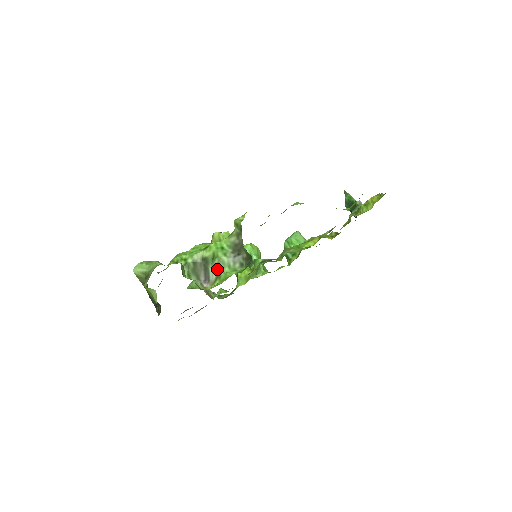
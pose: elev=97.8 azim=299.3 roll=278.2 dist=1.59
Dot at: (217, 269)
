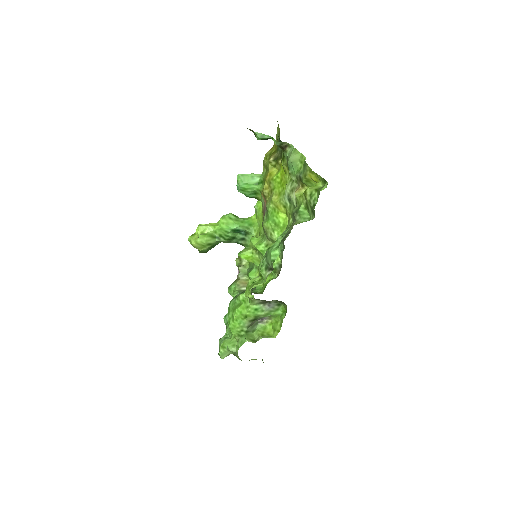
Dot at: occluded
